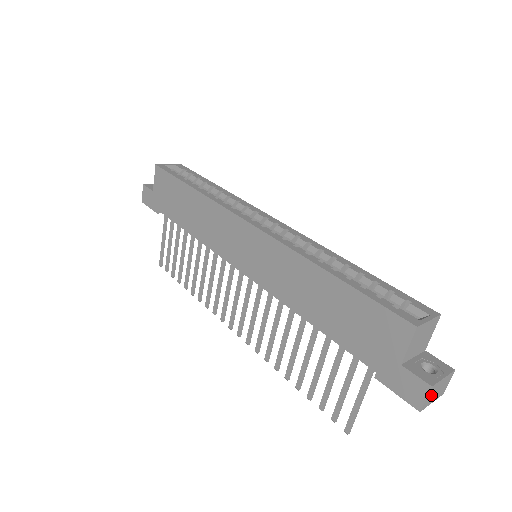
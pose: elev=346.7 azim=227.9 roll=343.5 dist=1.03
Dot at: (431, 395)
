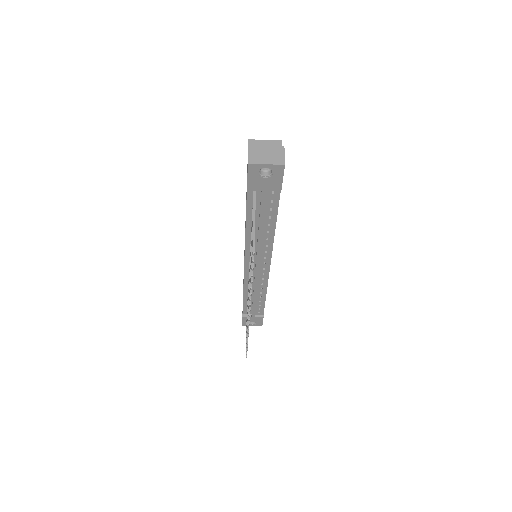
Dot at: (256, 155)
